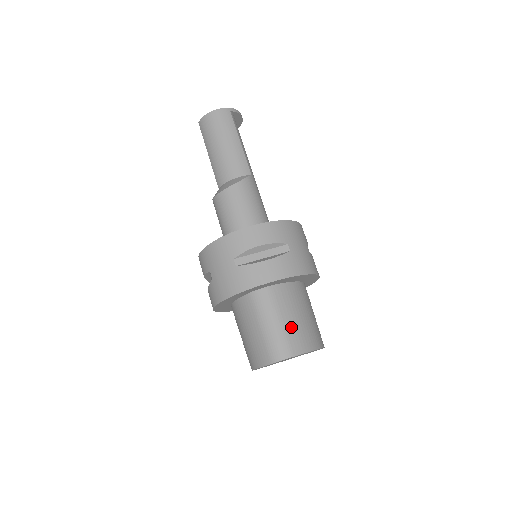
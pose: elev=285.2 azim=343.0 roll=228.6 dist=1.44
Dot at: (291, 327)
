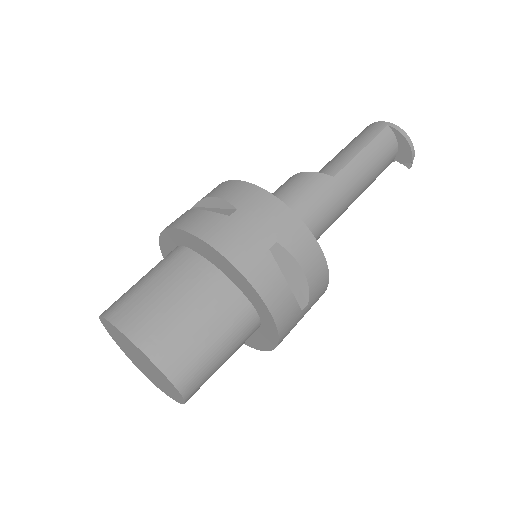
Dot at: (146, 295)
